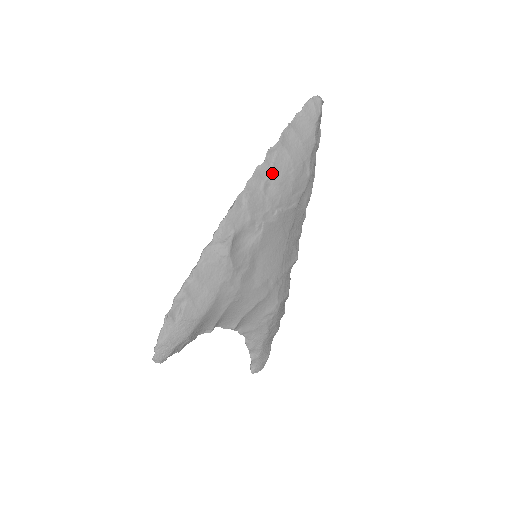
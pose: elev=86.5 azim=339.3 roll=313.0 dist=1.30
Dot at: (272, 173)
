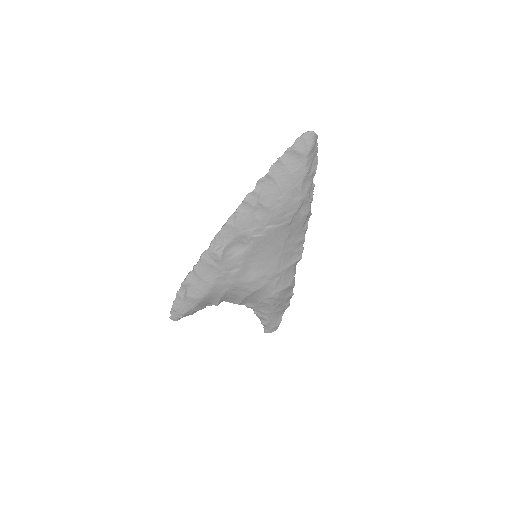
Dot at: (260, 199)
